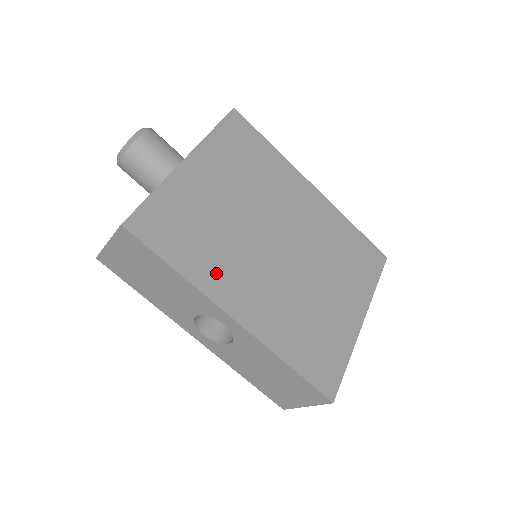
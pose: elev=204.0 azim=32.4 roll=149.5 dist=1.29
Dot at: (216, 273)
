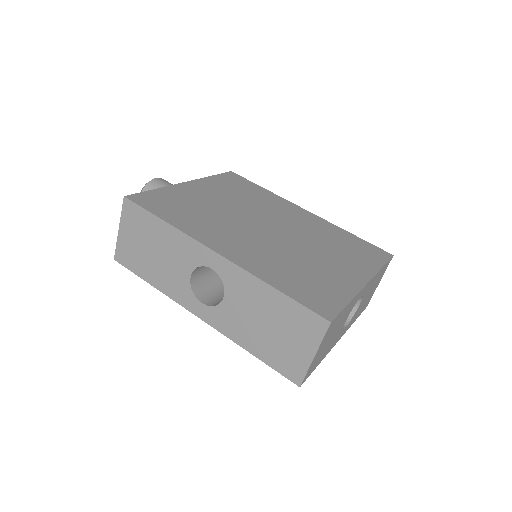
Dot at: (202, 229)
